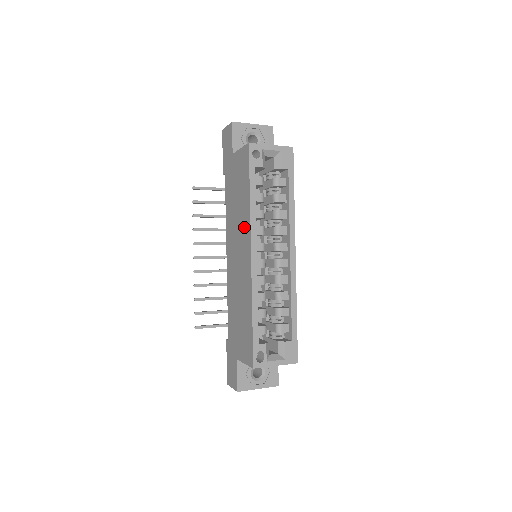
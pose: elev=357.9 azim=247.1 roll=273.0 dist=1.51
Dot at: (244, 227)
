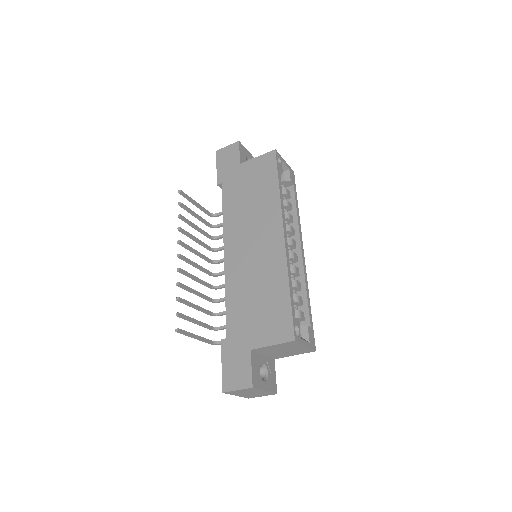
Dot at: (268, 215)
